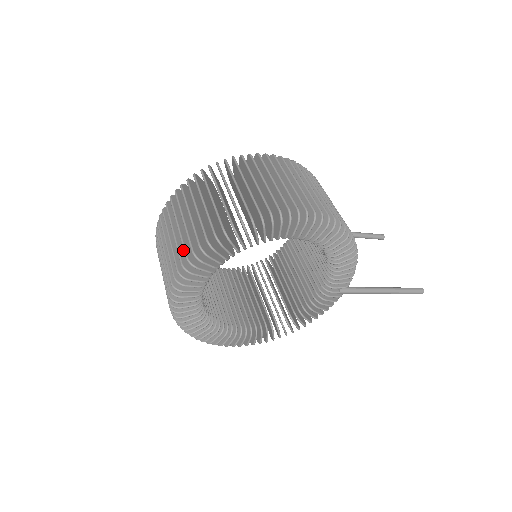
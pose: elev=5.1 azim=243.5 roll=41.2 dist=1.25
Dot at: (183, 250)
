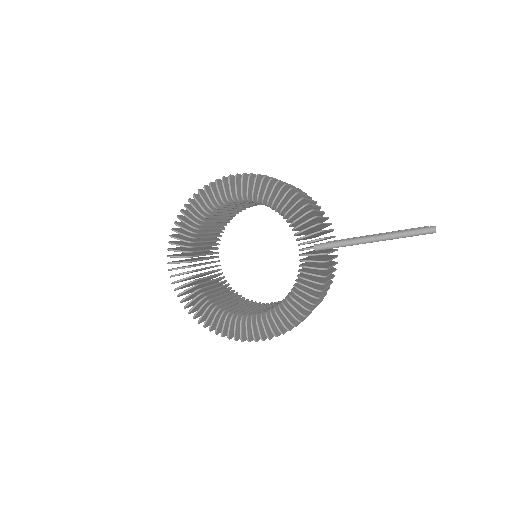
Dot at: occluded
